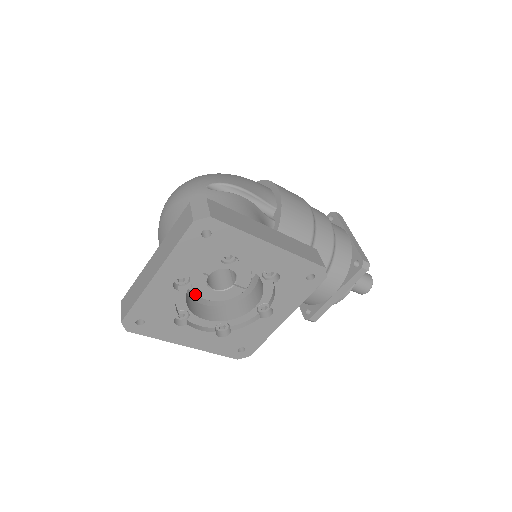
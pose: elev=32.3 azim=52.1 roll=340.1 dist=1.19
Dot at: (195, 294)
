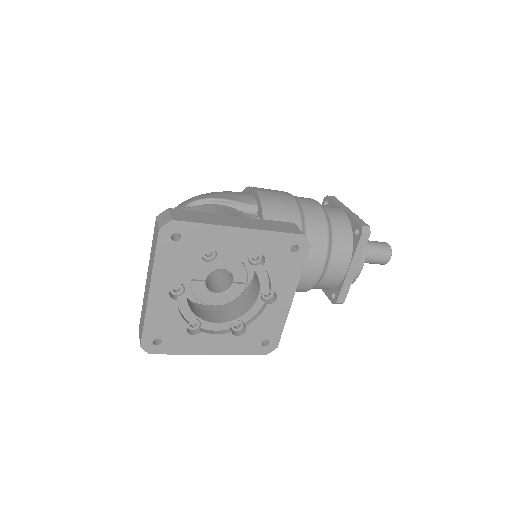
Dot at: (207, 306)
